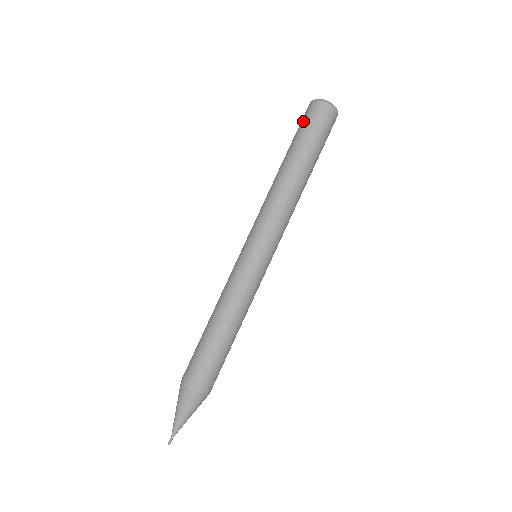
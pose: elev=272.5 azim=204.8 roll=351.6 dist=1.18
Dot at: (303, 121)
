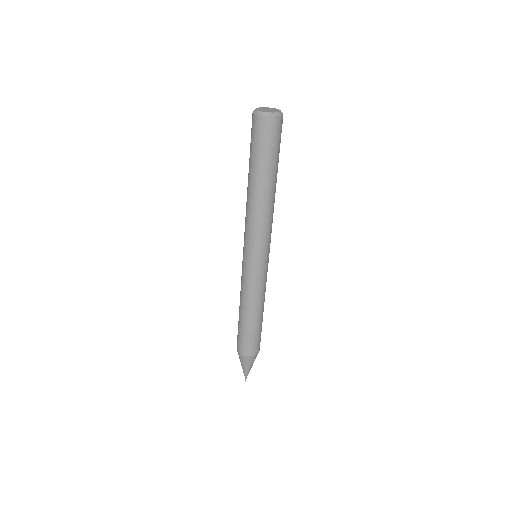
Dot at: (260, 140)
